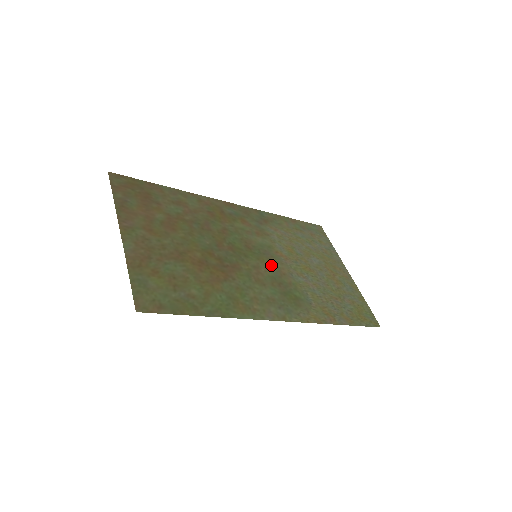
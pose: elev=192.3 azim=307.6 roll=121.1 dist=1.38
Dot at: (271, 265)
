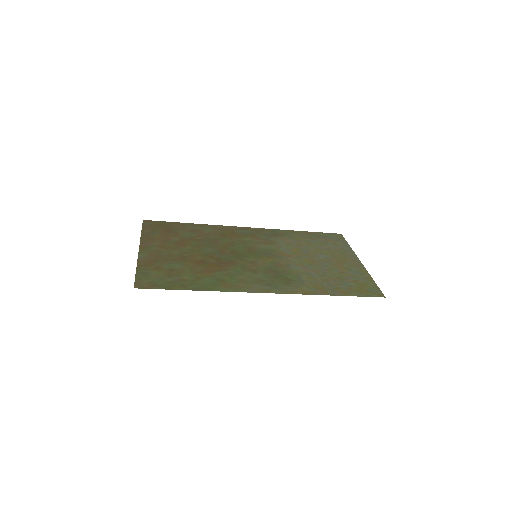
Dot at: (269, 261)
